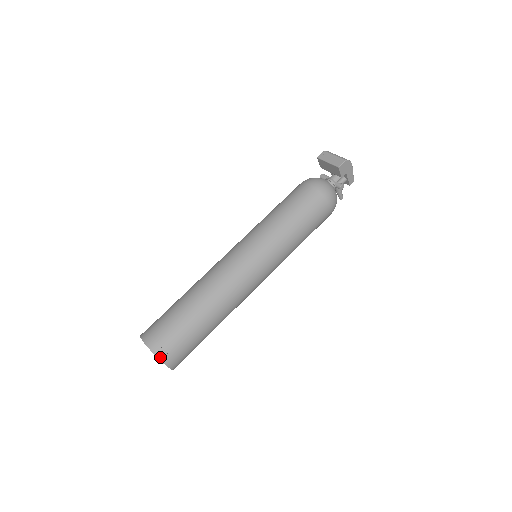
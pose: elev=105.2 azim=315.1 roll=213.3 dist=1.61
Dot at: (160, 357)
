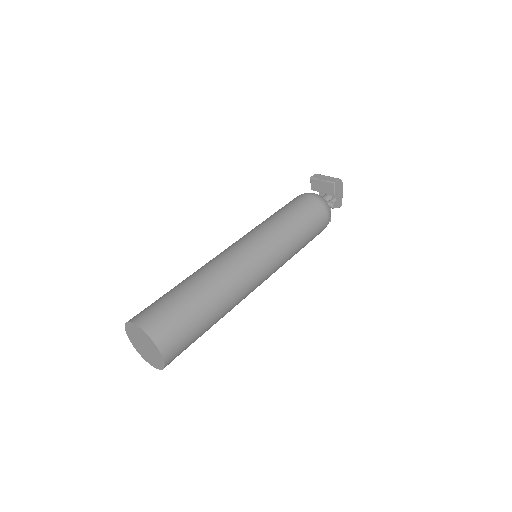
Dot at: (156, 341)
